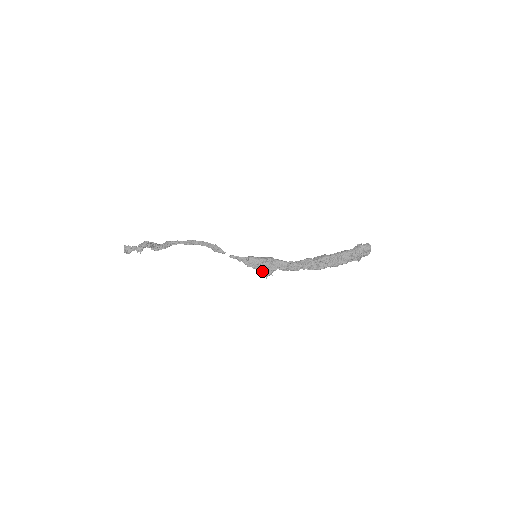
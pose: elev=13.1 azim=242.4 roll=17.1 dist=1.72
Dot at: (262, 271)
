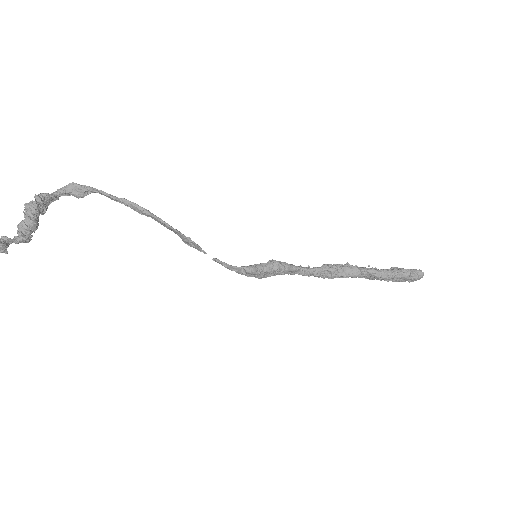
Dot at: (259, 278)
